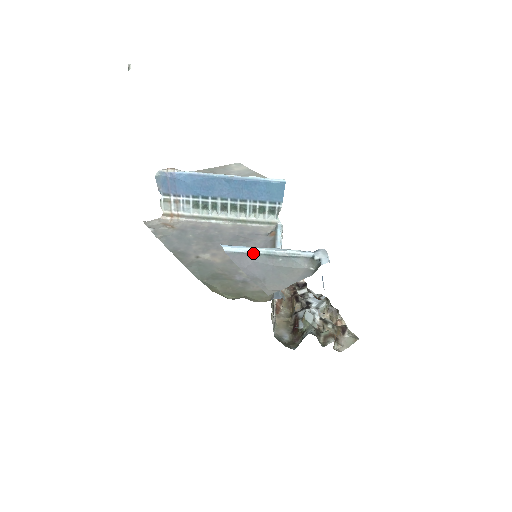
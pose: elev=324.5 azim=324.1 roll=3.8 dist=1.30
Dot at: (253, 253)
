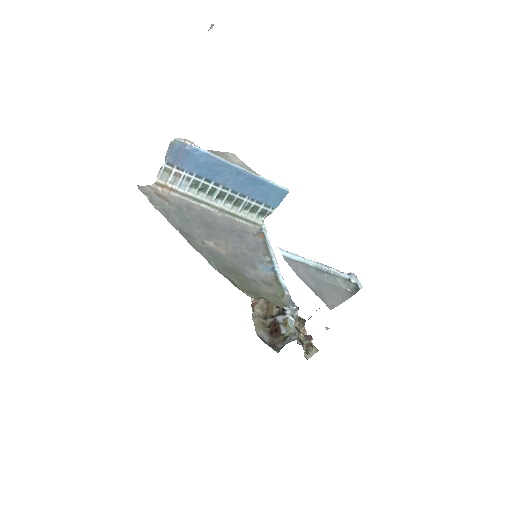
Dot at: (305, 264)
